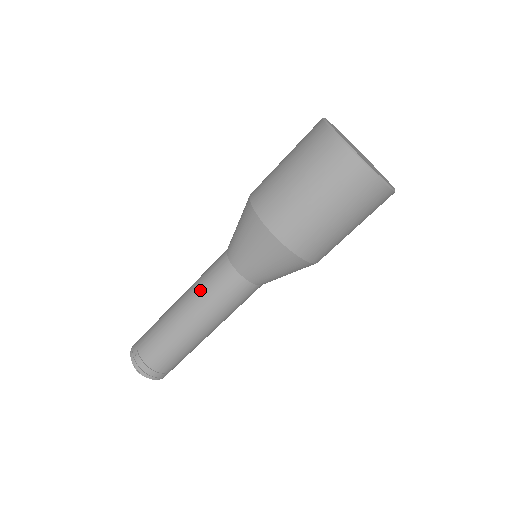
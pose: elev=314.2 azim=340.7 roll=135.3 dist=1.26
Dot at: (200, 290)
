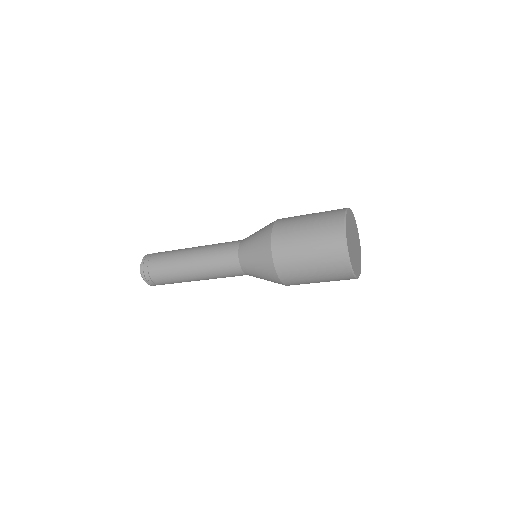
Dot at: (214, 244)
